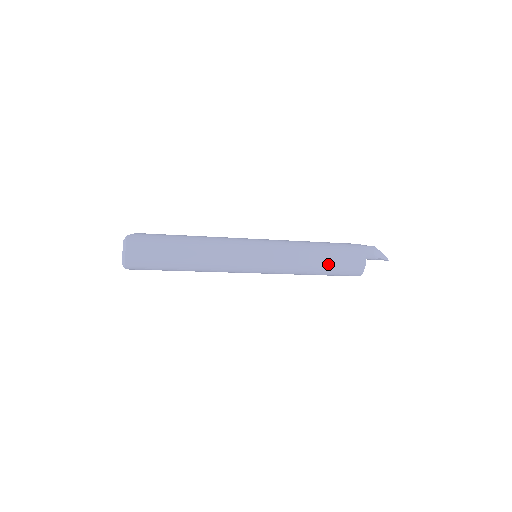
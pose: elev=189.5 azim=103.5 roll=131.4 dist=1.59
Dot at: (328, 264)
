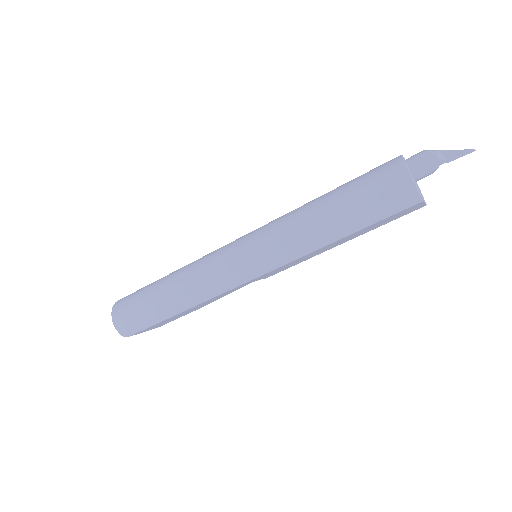
Dot at: (338, 191)
